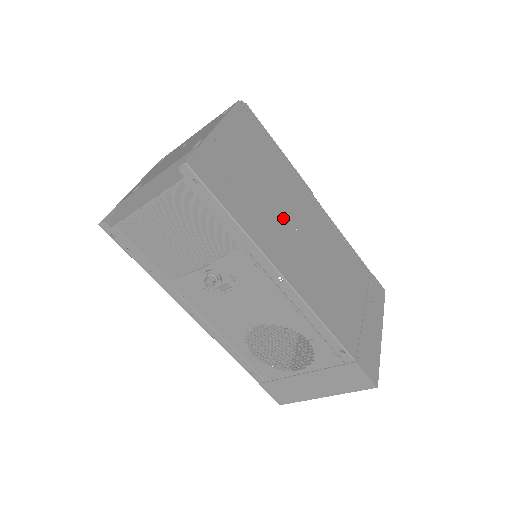
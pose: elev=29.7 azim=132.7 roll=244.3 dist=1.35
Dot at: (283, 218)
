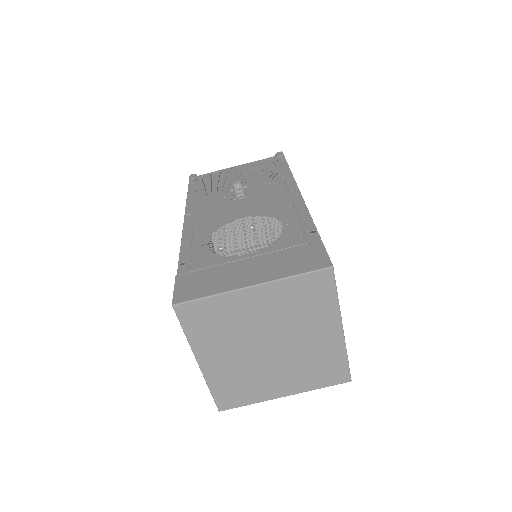
Dot at: occluded
